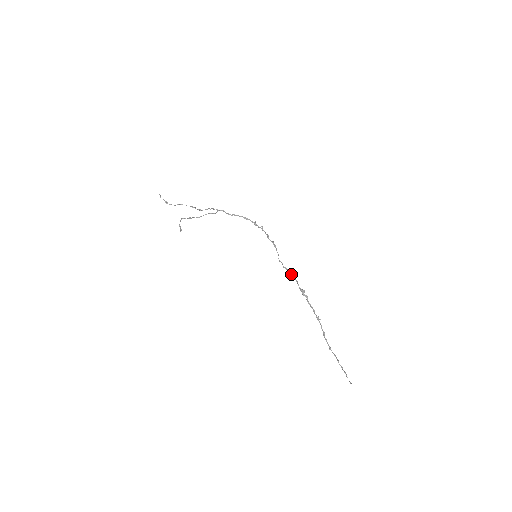
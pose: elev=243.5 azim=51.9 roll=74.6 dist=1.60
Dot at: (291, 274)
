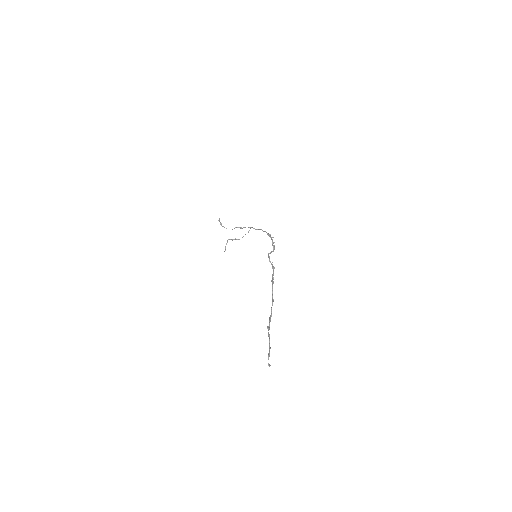
Dot at: (273, 267)
